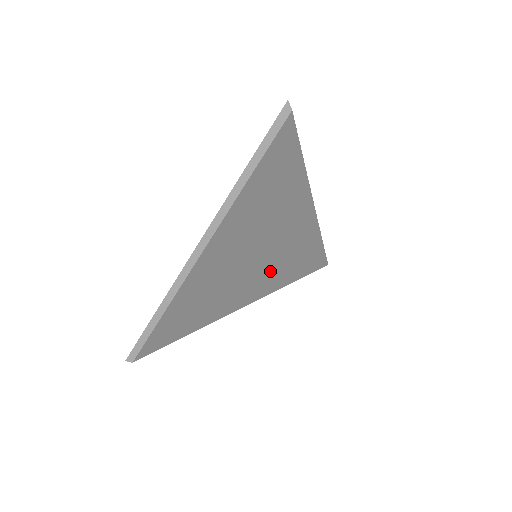
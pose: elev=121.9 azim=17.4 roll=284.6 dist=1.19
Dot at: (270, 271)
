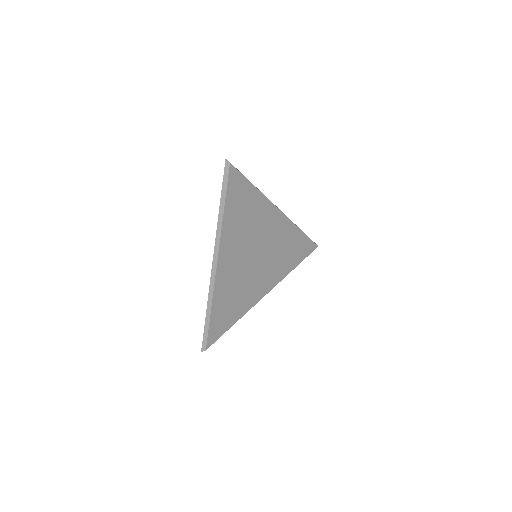
Dot at: (273, 263)
